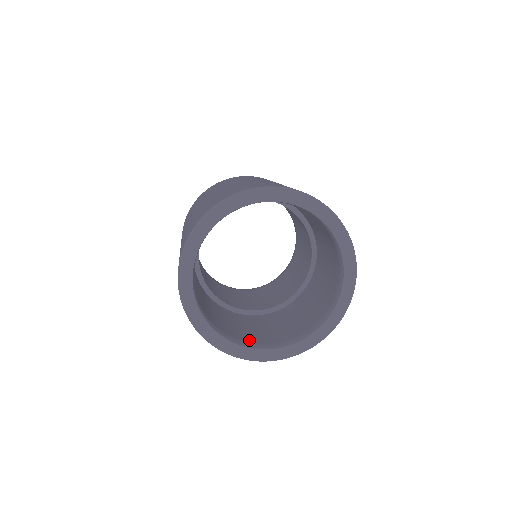
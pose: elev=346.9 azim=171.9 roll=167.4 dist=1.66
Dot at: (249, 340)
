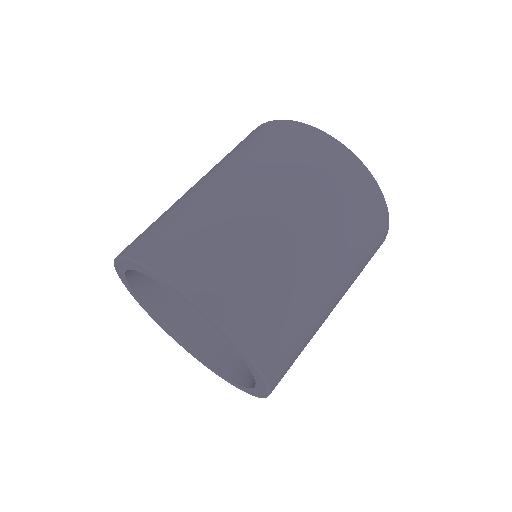
Dot at: (154, 291)
